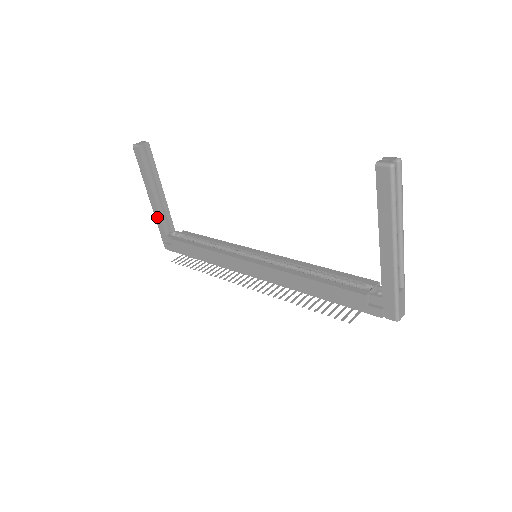
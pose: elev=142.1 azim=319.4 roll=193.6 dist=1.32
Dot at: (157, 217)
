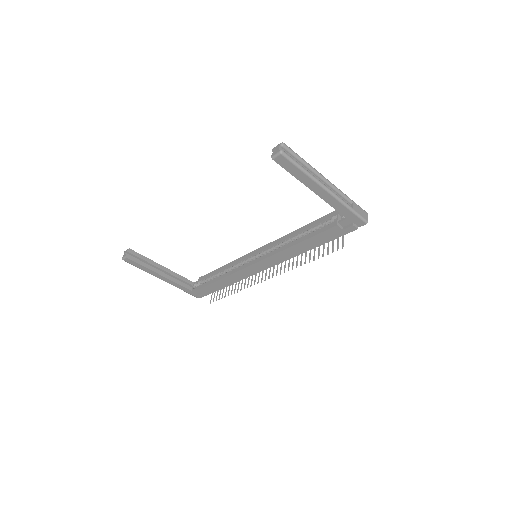
Dot at: (176, 285)
